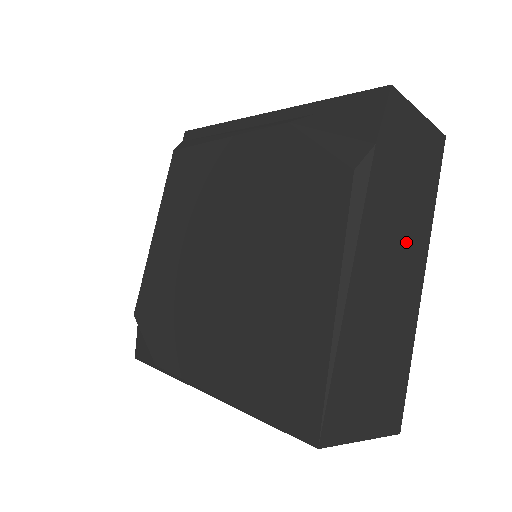
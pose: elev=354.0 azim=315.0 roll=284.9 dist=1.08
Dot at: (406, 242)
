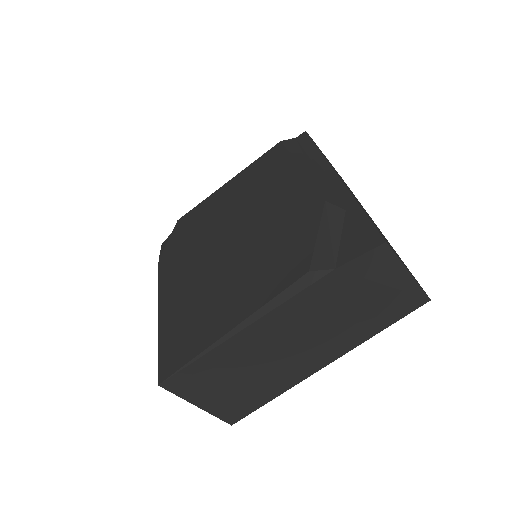
Dot at: (323, 337)
